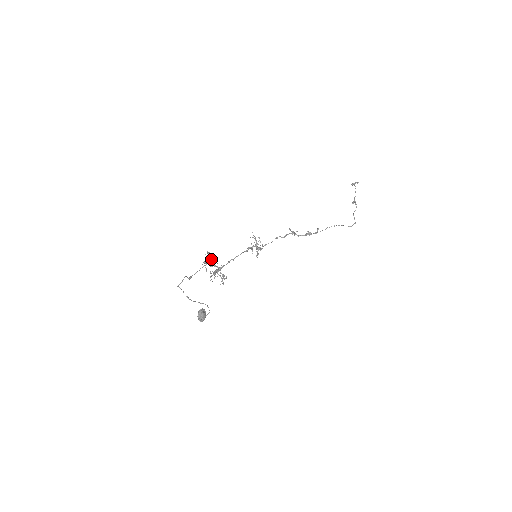
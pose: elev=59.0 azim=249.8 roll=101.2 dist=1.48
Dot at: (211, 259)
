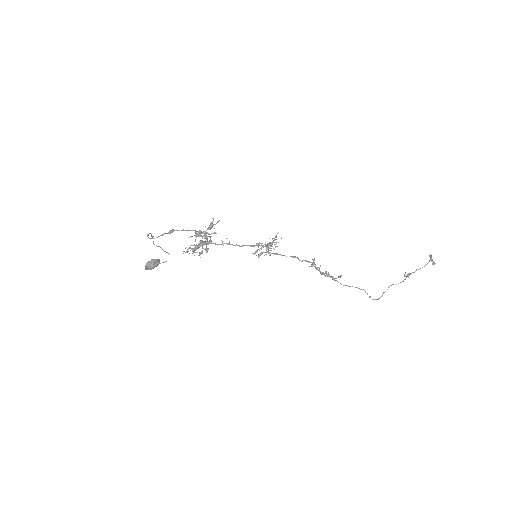
Dot at: occluded
